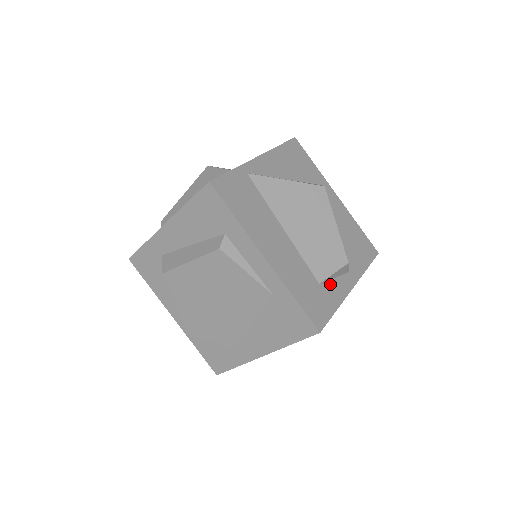
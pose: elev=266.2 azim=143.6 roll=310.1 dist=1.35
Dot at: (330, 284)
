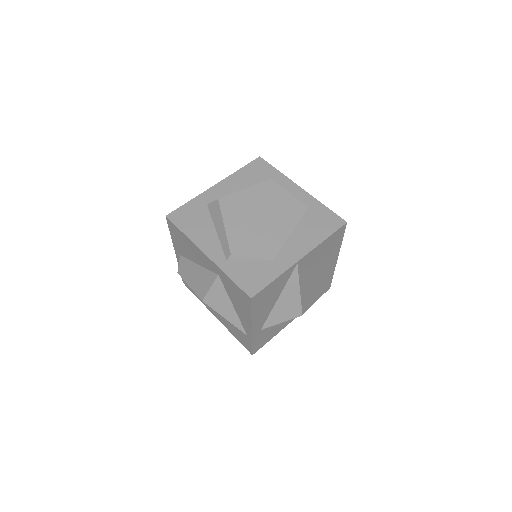
Dot at: occluded
